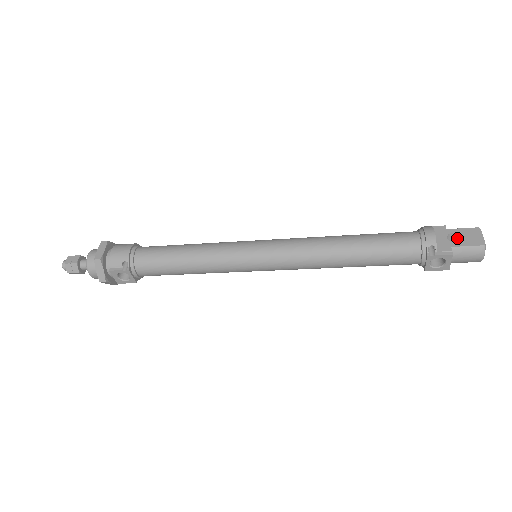
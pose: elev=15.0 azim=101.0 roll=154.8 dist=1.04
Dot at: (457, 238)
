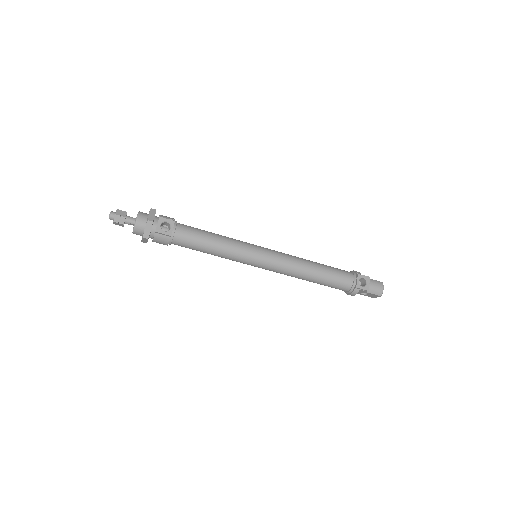
Dot at: occluded
